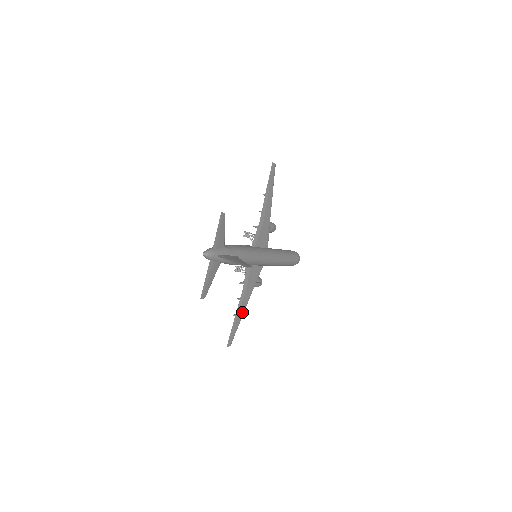
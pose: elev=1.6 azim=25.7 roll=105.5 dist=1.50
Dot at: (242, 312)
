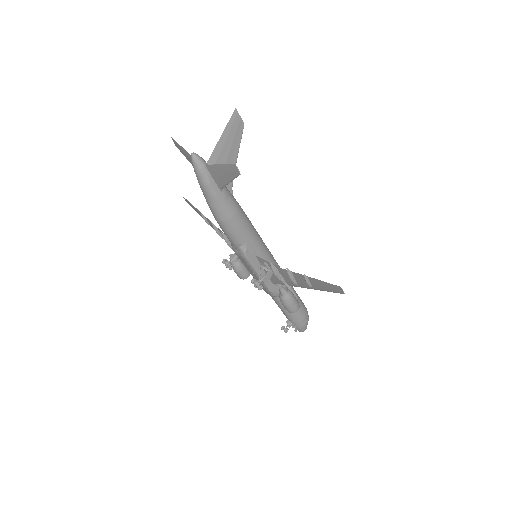
Dot at: (310, 285)
